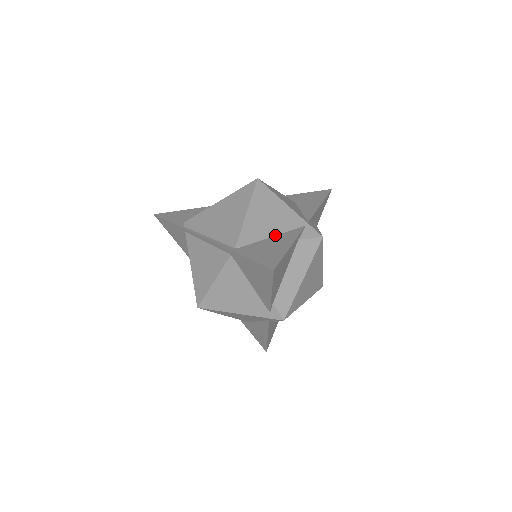
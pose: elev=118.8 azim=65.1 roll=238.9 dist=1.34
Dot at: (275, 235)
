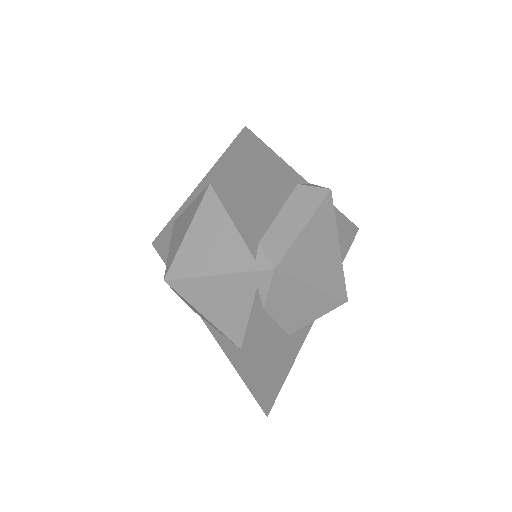
Dot at: occluded
